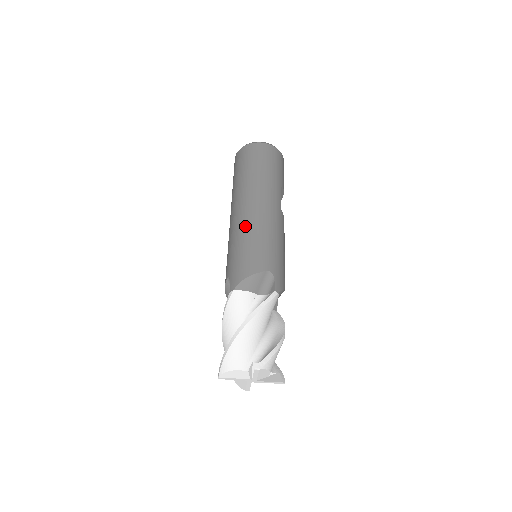
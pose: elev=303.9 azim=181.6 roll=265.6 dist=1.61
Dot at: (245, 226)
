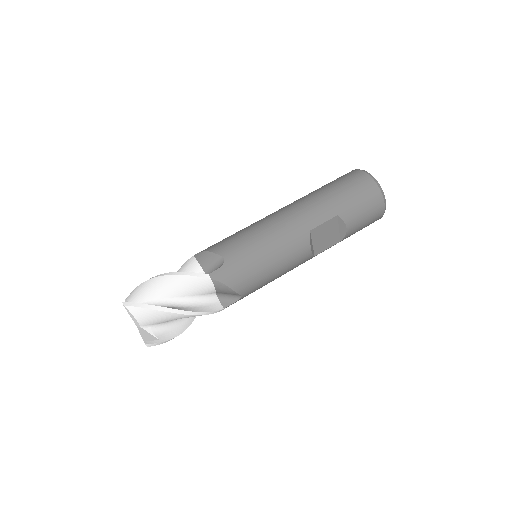
Dot at: (258, 221)
